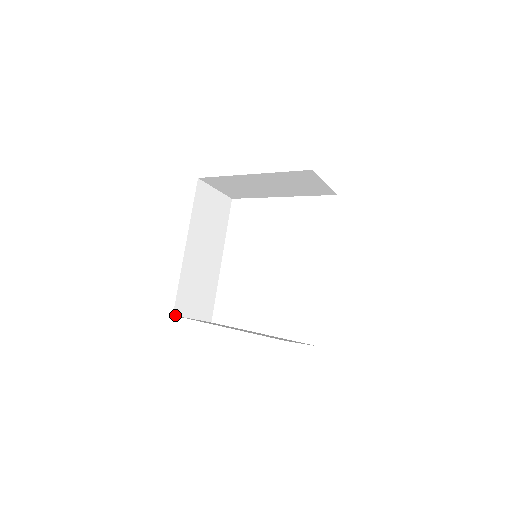
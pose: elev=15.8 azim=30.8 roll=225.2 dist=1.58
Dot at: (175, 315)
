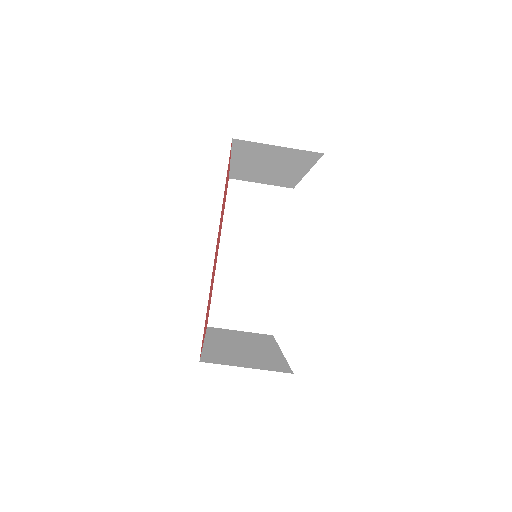
Dot at: (211, 326)
